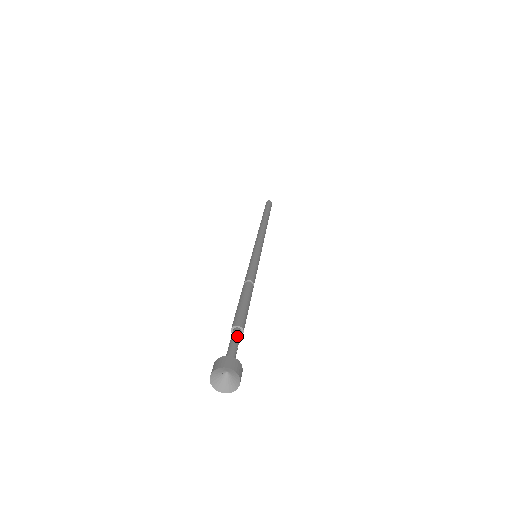
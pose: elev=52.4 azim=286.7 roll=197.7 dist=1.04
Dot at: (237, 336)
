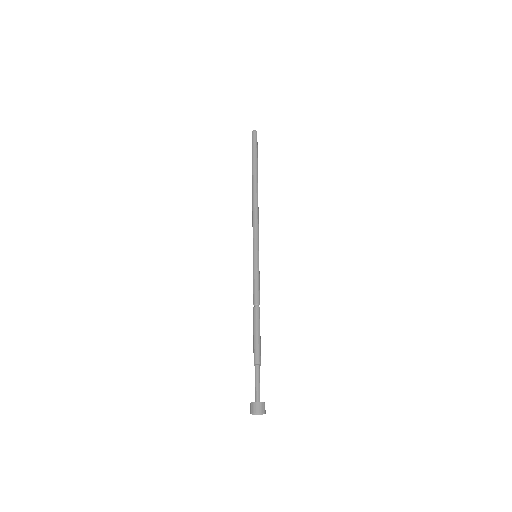
Dot at: (259, 374)
